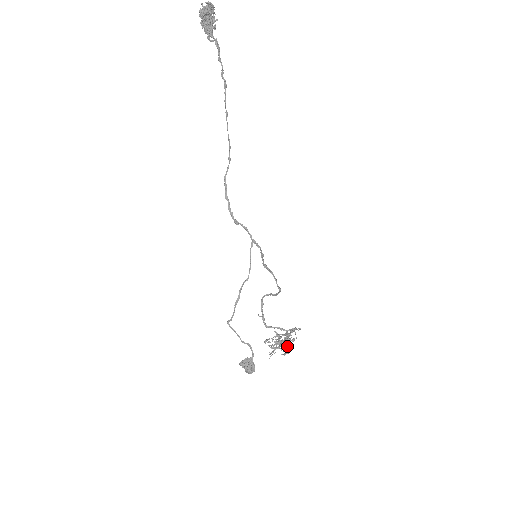
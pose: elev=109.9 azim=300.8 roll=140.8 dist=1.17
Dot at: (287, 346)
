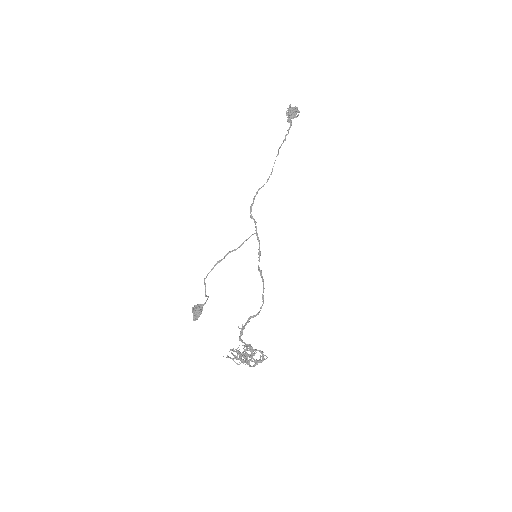
Dot at: (245, 356)
